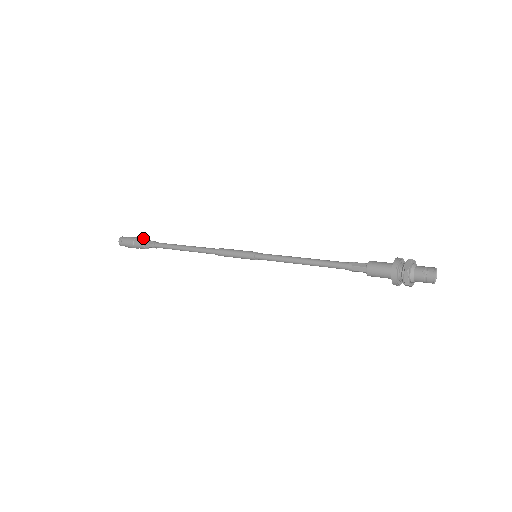
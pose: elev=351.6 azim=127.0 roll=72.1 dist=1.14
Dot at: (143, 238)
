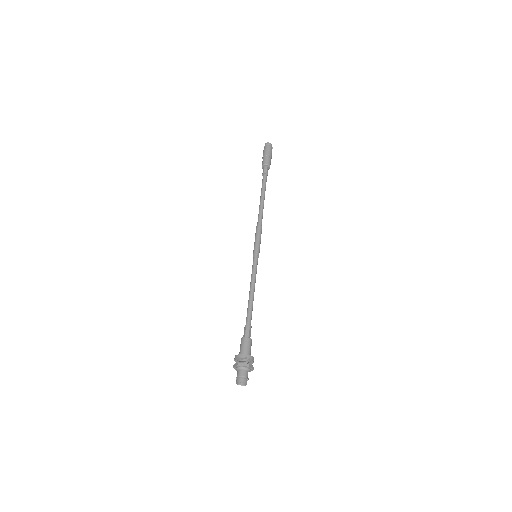
Dot at: (265, 161)
